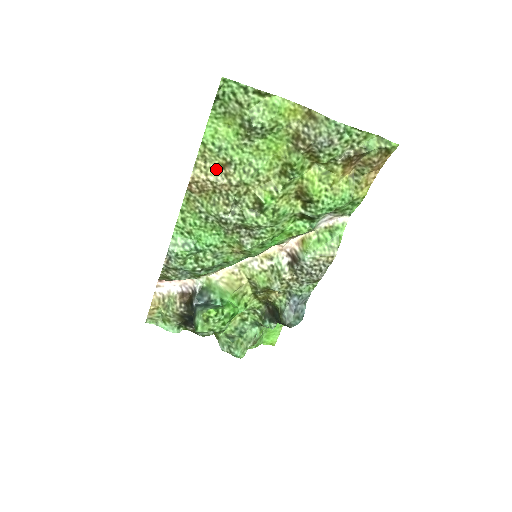
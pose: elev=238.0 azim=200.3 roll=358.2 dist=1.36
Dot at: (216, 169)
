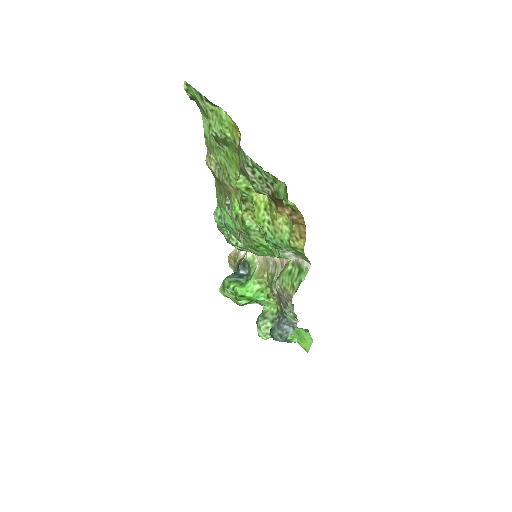
Dot at: occluded
